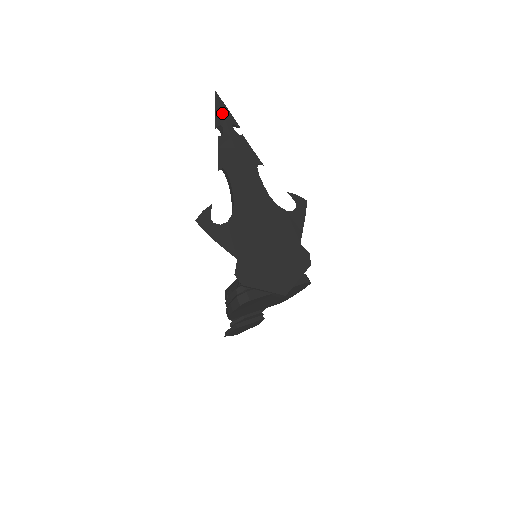
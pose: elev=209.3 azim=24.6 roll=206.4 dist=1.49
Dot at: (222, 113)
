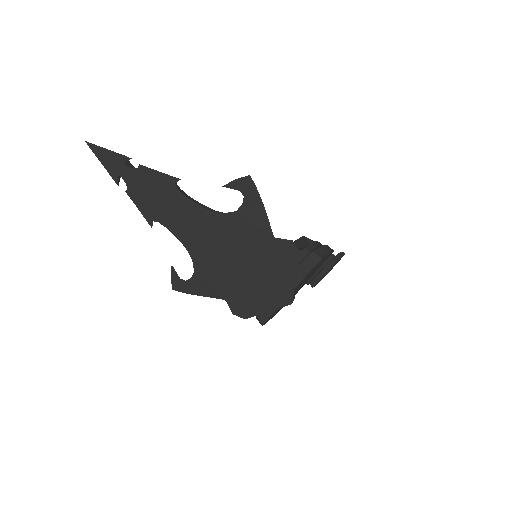
Dot at: (108, 161)
